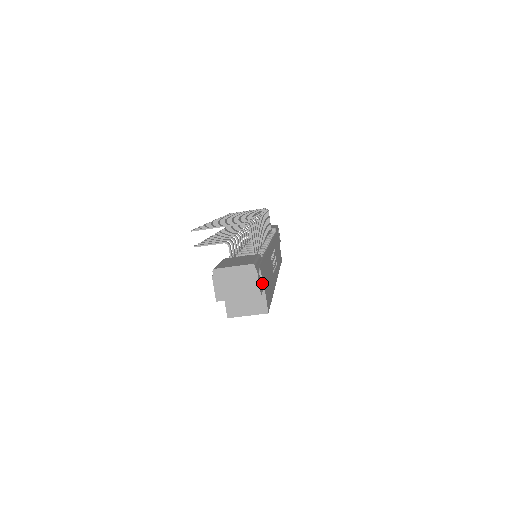
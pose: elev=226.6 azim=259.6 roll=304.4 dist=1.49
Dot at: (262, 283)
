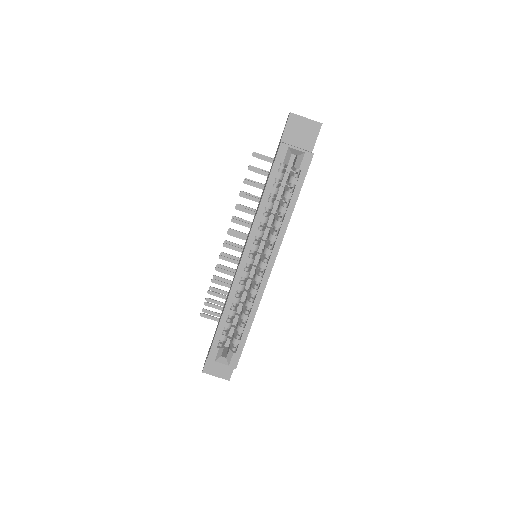
Dot at: occluded
